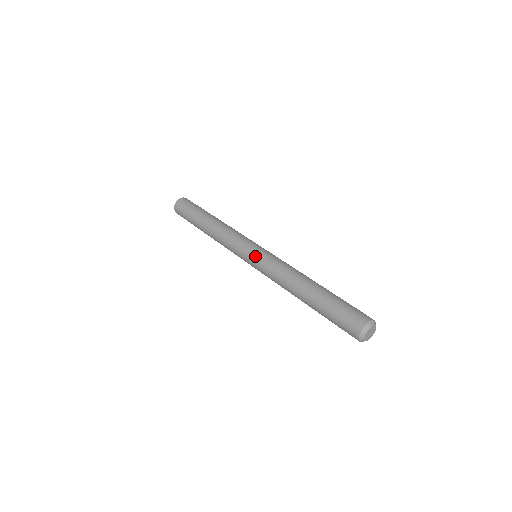
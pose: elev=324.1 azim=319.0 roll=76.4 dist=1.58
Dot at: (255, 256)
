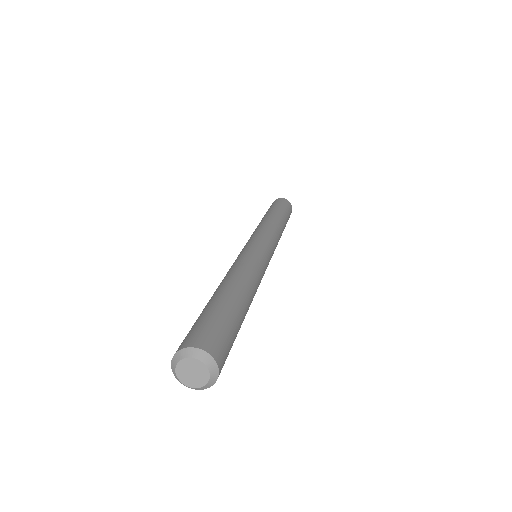
Dot at: occluded
